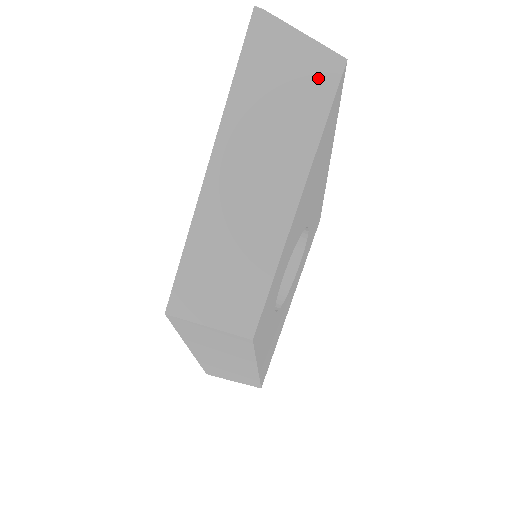
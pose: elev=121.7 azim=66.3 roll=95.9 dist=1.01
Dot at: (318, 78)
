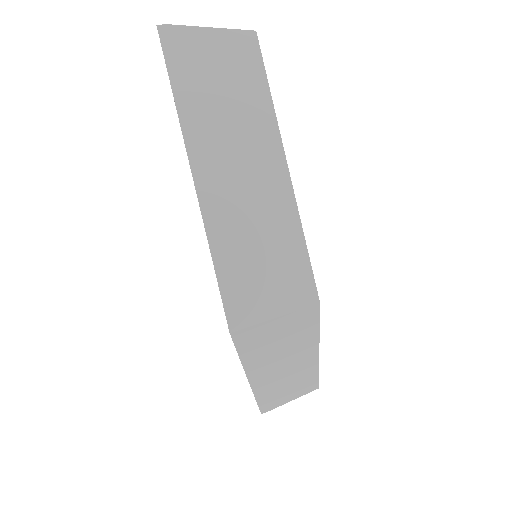
Dot at: (242, 56)
